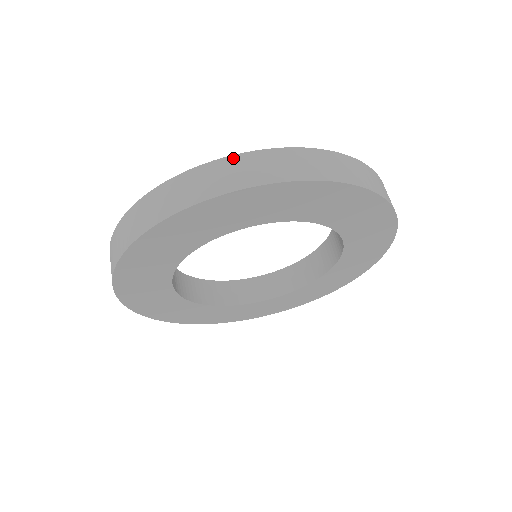
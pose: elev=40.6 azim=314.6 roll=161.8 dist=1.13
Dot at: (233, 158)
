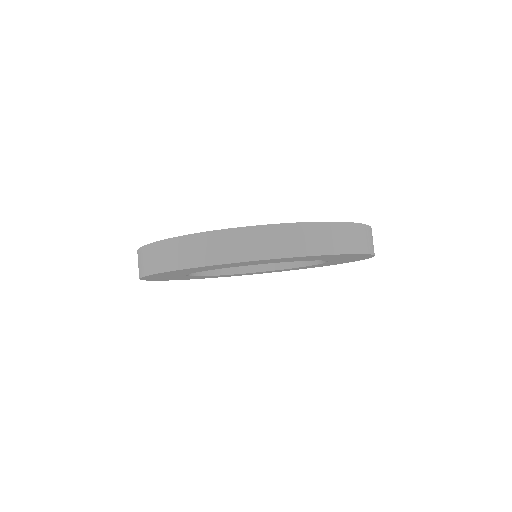
Dot at: (198, 236)
